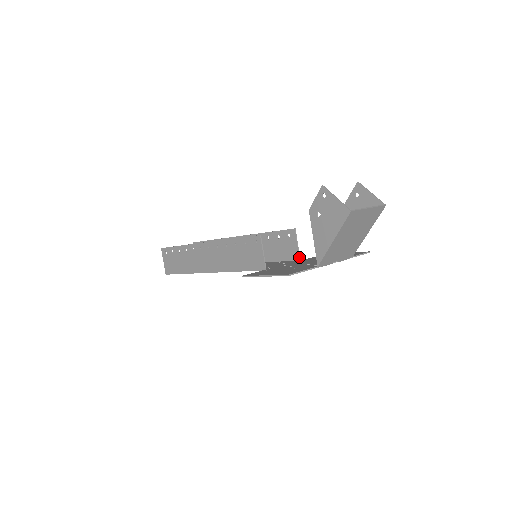
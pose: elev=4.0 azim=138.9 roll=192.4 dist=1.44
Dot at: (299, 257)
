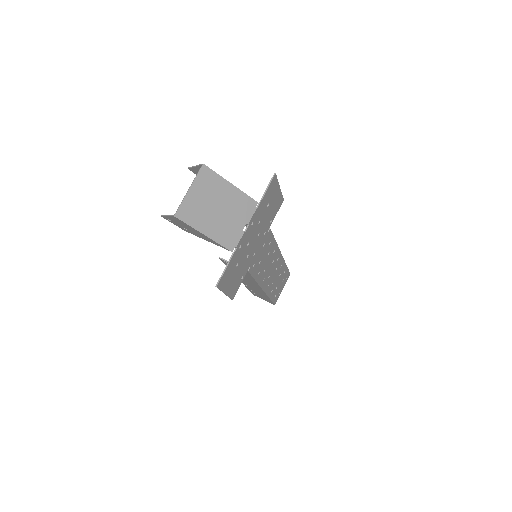
Dot at: occluded
